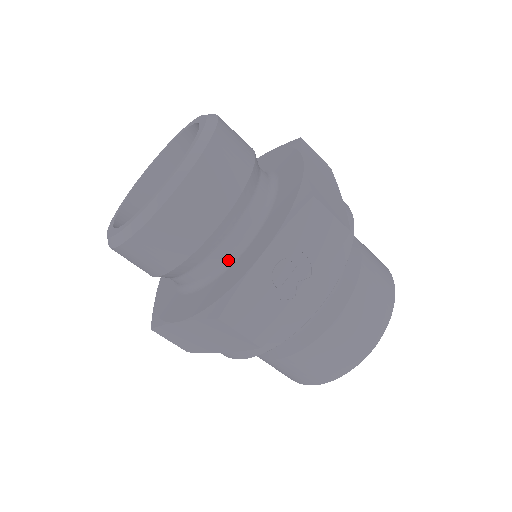
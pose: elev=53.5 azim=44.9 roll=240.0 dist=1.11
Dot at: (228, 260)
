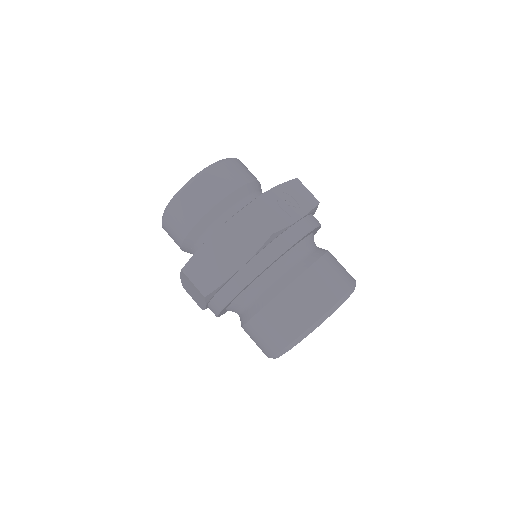
Dot at: occluded
